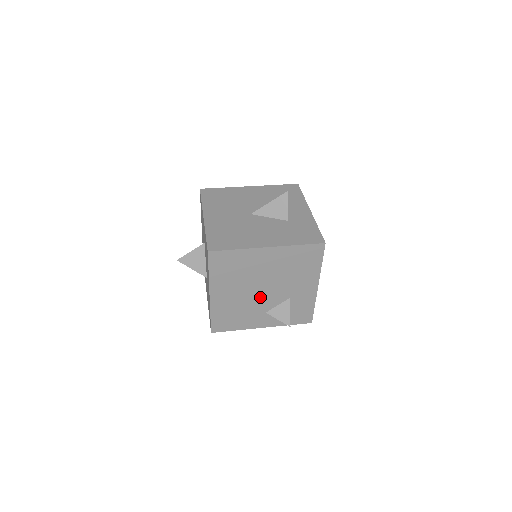
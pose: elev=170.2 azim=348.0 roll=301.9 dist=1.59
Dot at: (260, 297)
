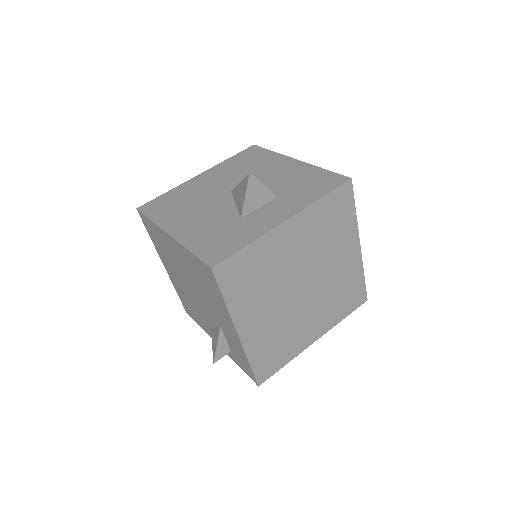
Dot at: (197, 301)
